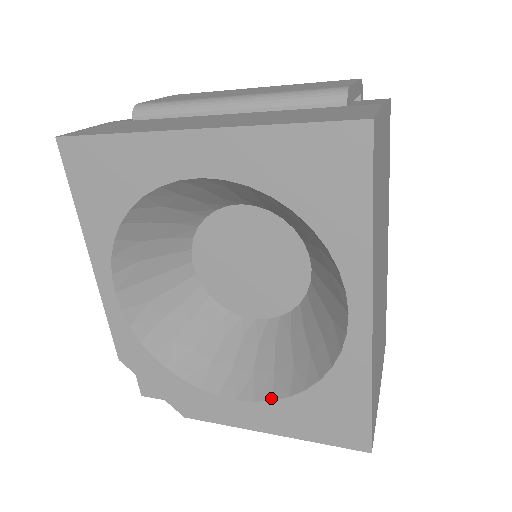
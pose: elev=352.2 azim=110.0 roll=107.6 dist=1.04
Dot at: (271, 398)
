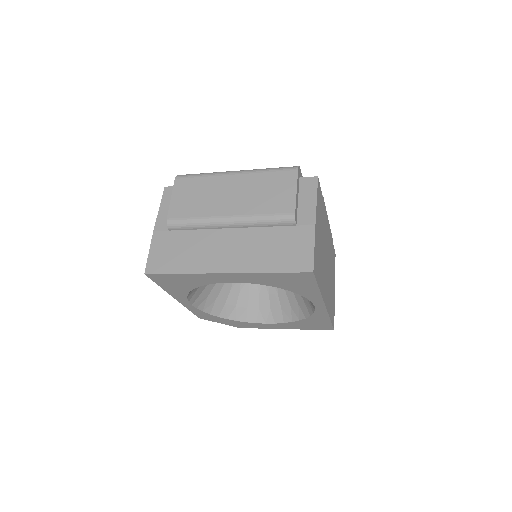
Dot at: (283, 322)
